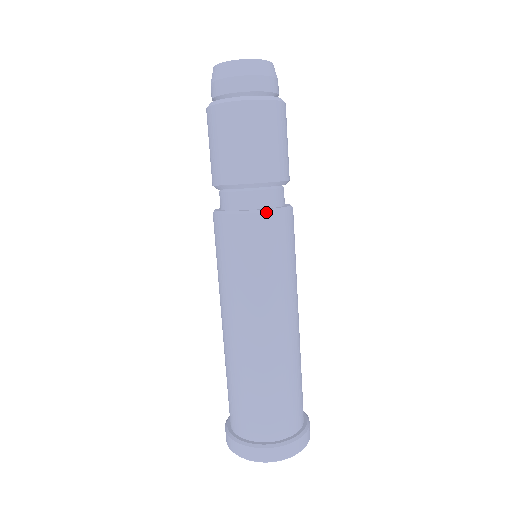
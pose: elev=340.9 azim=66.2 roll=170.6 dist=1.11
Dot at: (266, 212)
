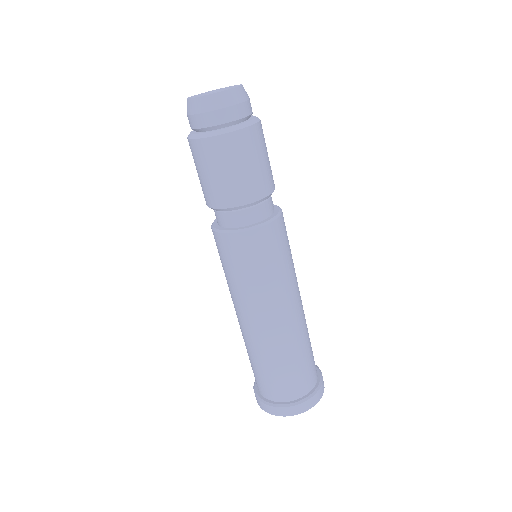
Dot at: (252, 230)
